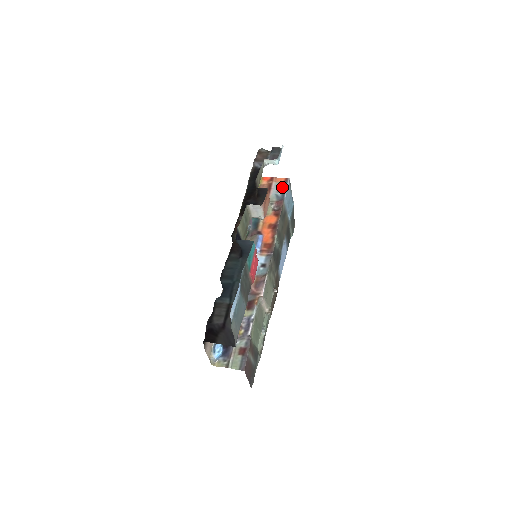
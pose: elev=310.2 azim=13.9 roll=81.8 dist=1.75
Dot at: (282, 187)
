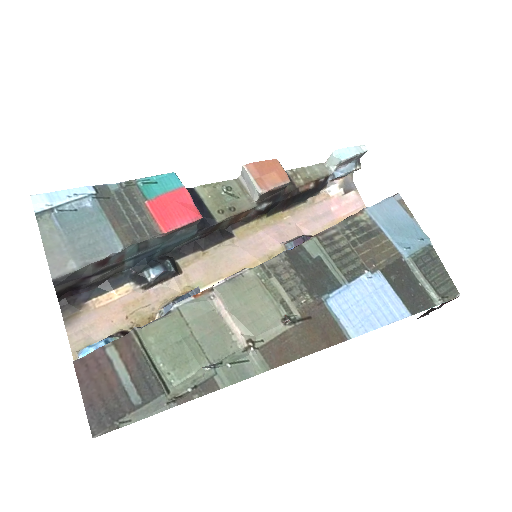
Dot at: occluded
